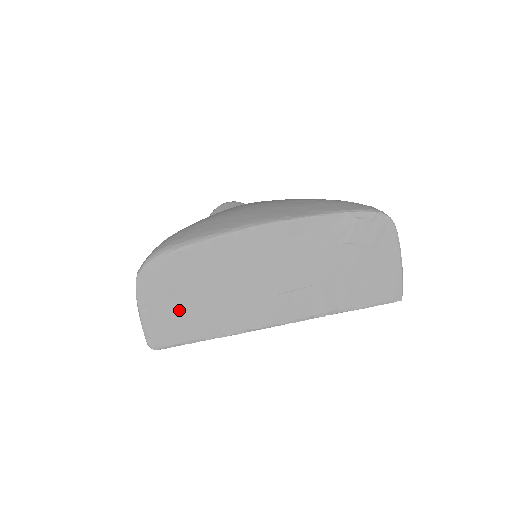
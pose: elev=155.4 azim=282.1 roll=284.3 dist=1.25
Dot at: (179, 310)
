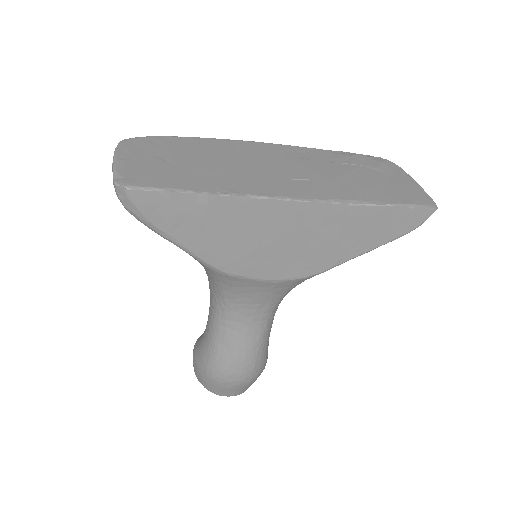
Dot at: (163, 166)
